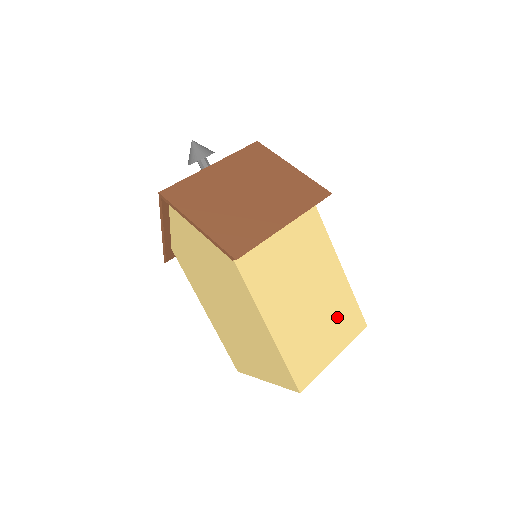
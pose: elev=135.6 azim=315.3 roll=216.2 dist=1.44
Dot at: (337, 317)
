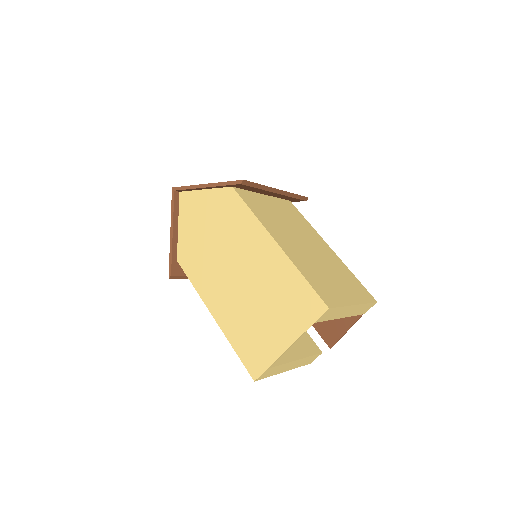
Dot at: (344, 279)
